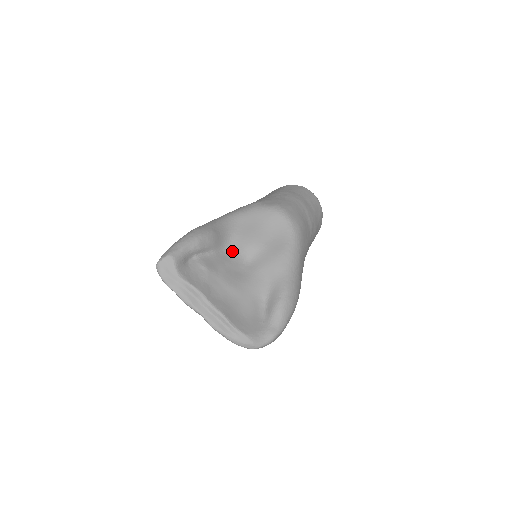
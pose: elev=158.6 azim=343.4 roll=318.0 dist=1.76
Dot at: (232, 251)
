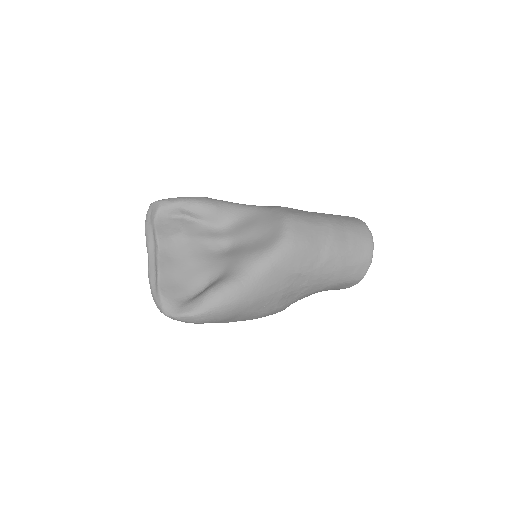
Dot at: (224, 232)
